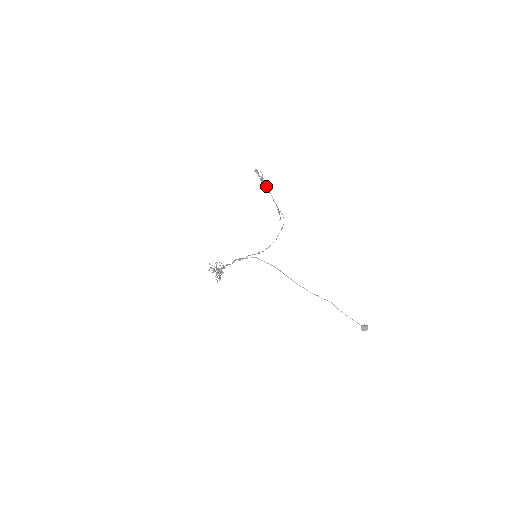
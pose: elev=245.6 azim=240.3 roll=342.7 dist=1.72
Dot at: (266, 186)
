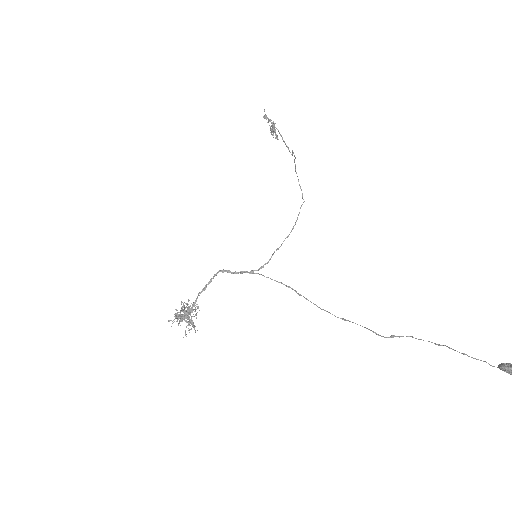
Dot at: (277, 129)
